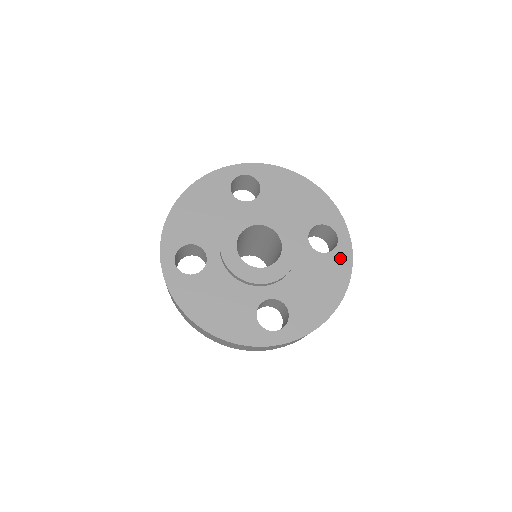
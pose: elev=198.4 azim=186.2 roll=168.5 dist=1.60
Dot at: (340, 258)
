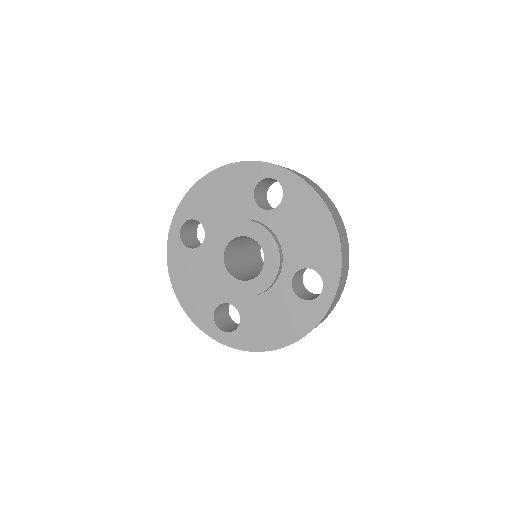
Dot at: (310, 311)
